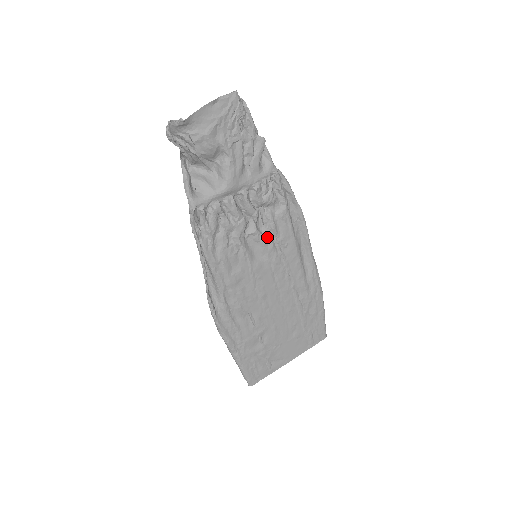
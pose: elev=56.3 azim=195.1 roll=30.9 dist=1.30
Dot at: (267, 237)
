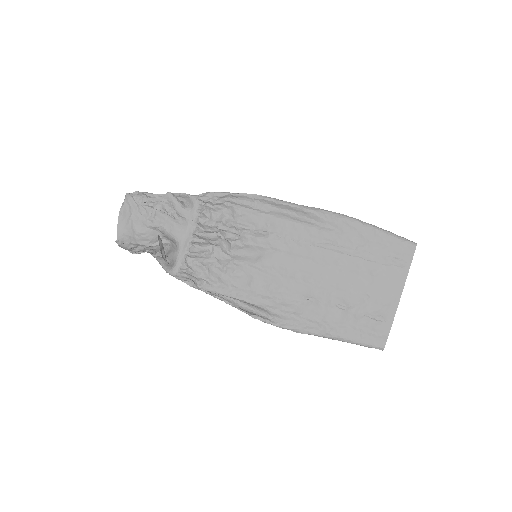
Dot at: (245, 237)
